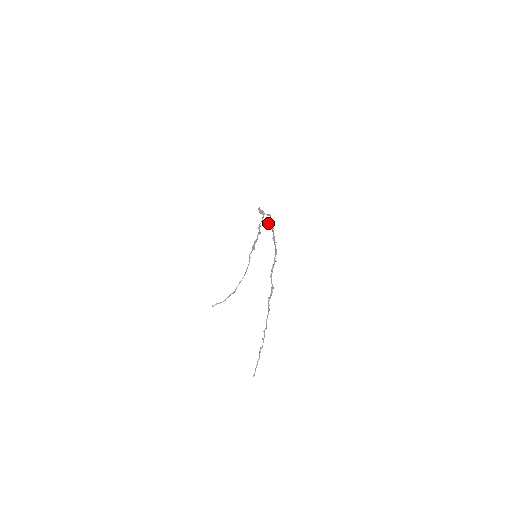
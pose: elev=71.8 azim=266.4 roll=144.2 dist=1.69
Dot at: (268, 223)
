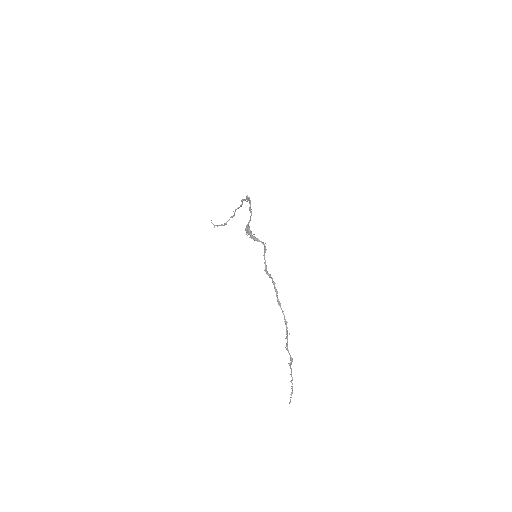
Dot at: (266, 273)
